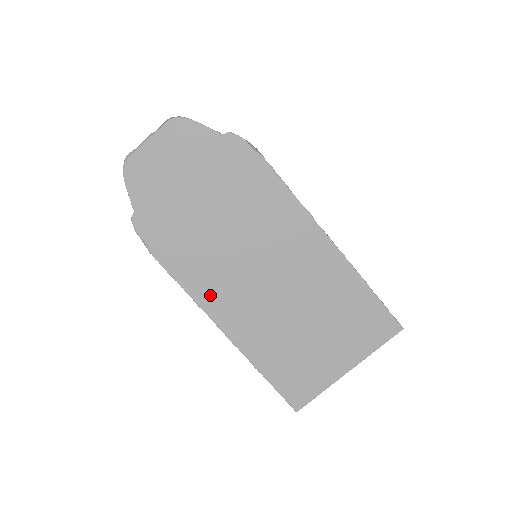
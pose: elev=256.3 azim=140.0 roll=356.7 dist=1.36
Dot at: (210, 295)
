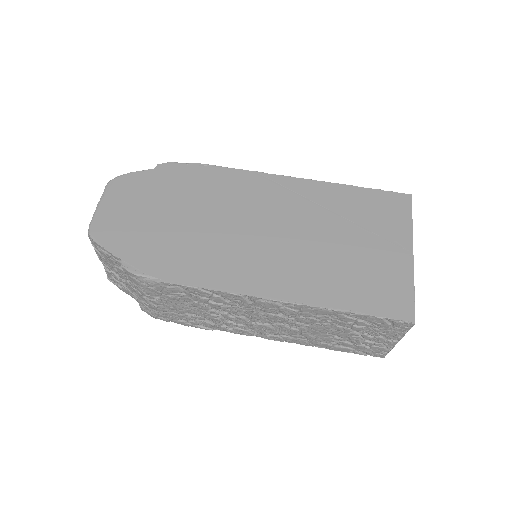
Dot at: (239, 278)
